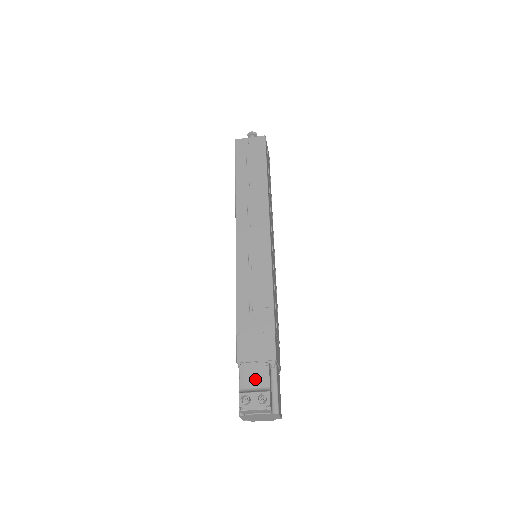
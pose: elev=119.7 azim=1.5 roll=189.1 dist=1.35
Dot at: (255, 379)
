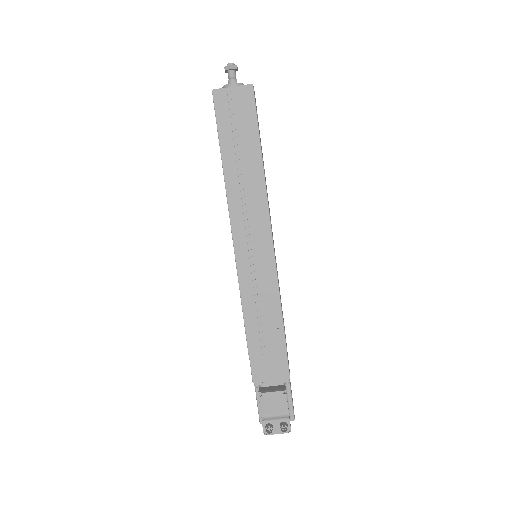
Dot at: (275, 407)
